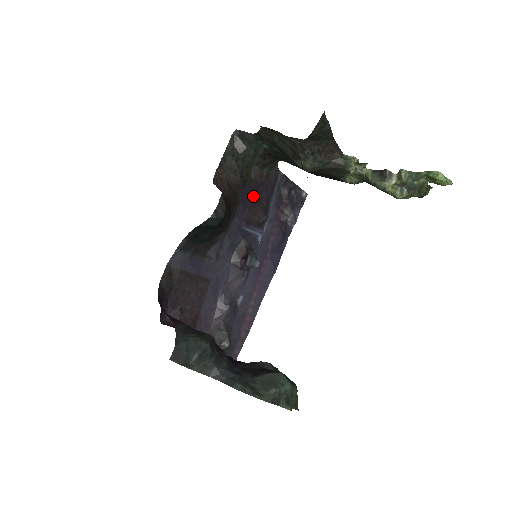
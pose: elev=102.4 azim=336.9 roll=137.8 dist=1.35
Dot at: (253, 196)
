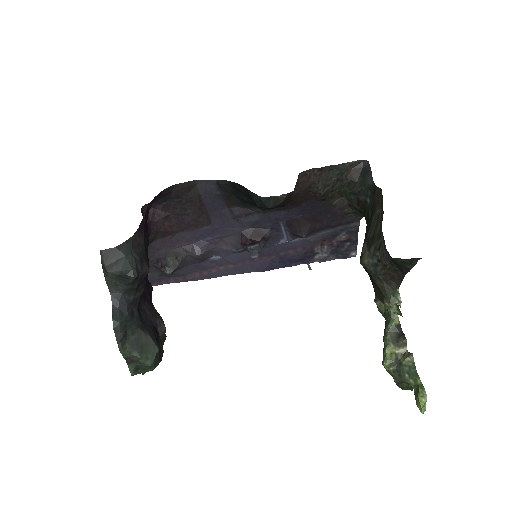
Dot at: (317, 213)
